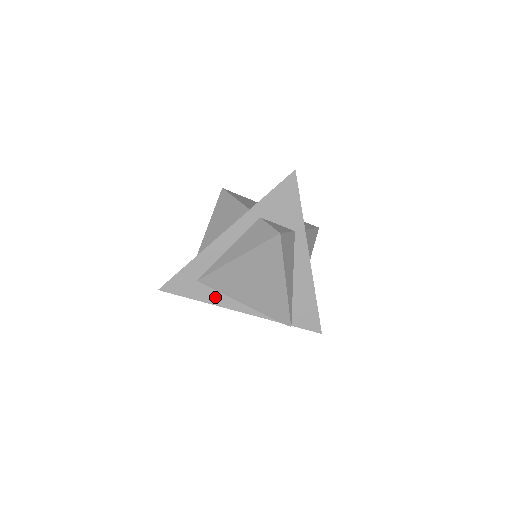
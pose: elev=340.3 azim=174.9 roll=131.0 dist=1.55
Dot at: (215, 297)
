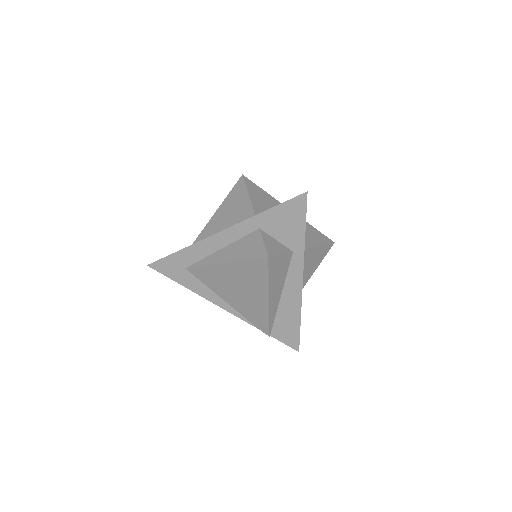
Dot at: (200, 288)
